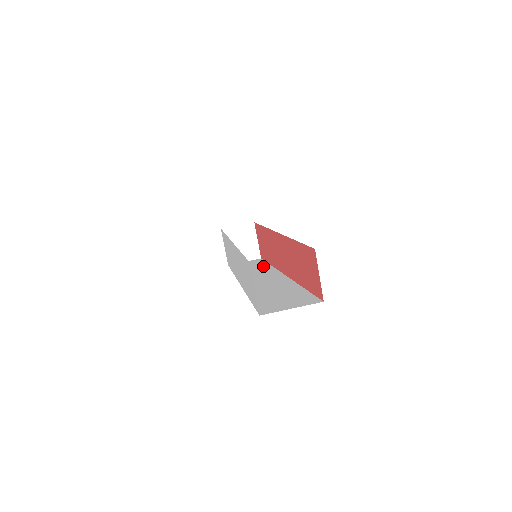
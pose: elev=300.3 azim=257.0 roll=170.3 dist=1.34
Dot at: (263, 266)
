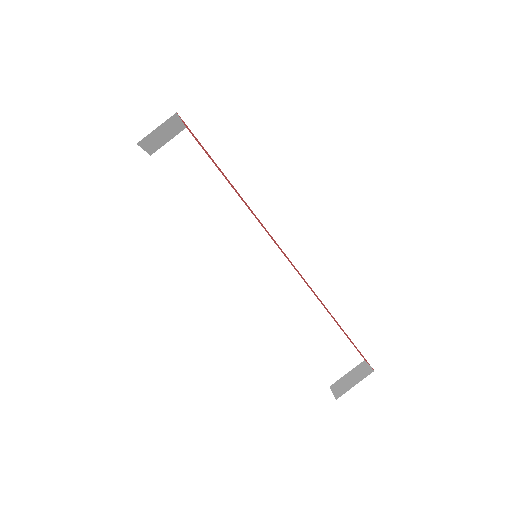
Dot at: (227, 195)
